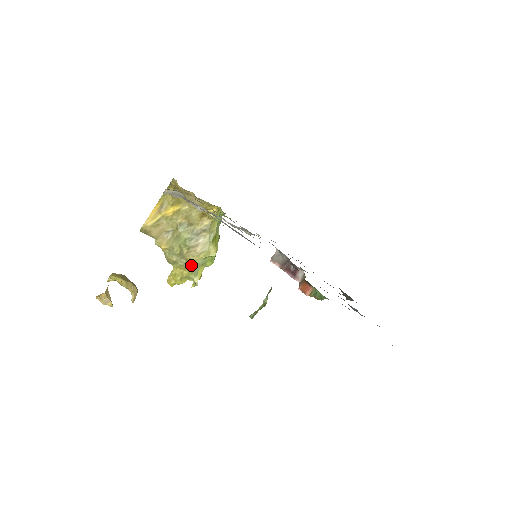
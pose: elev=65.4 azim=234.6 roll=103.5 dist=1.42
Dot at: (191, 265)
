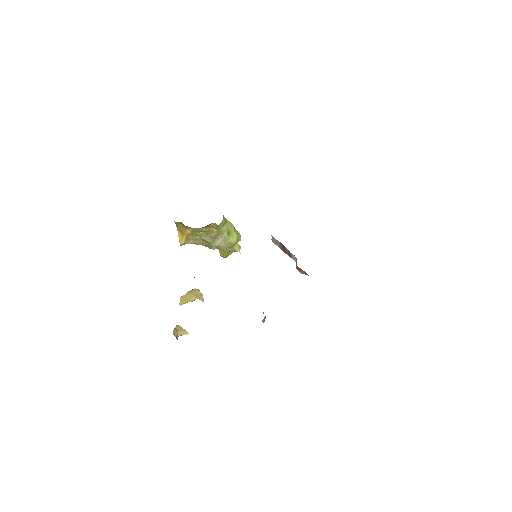
Dot at: occluded
